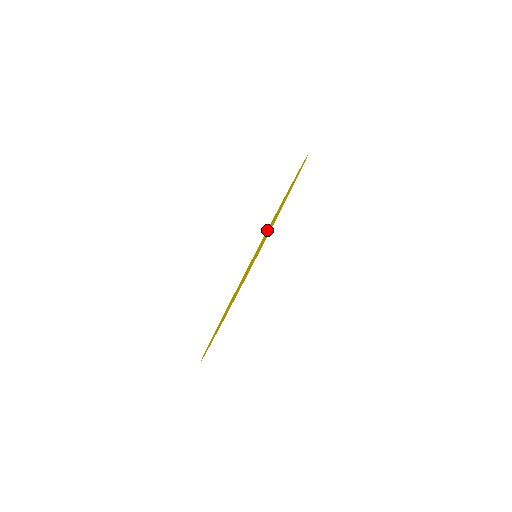
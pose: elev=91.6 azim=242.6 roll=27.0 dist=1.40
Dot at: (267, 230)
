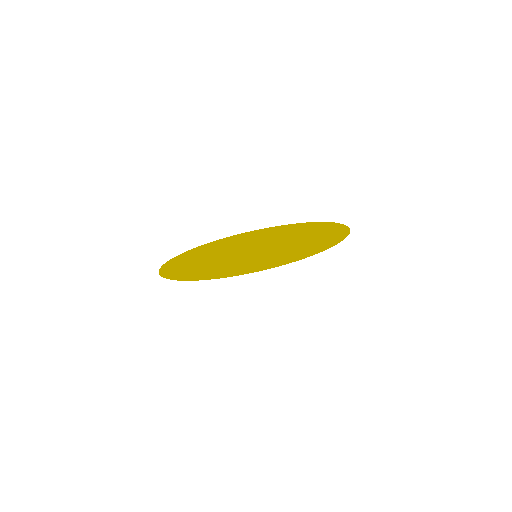
Dot at: (332, 230)
